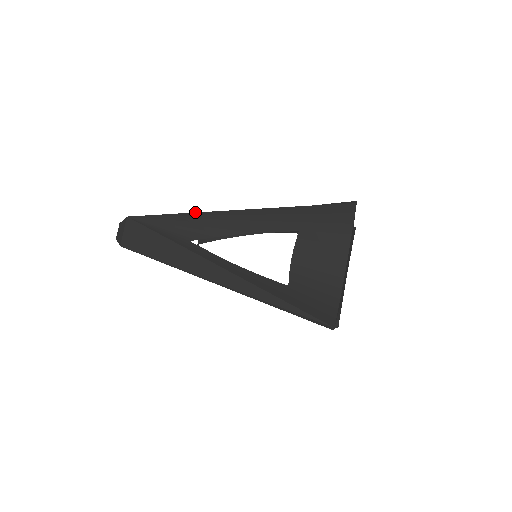
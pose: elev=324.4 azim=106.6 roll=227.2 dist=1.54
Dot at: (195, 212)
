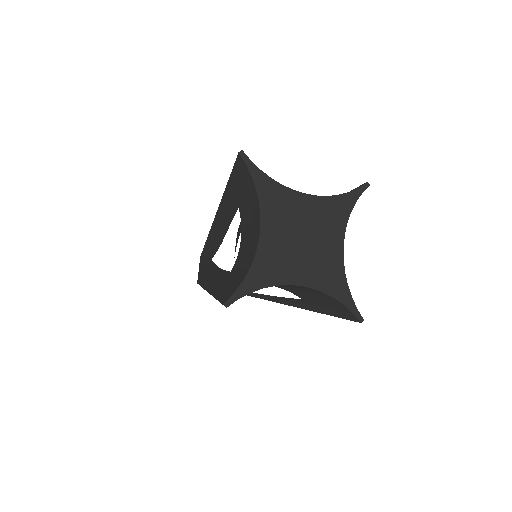
Dot at: occluded
